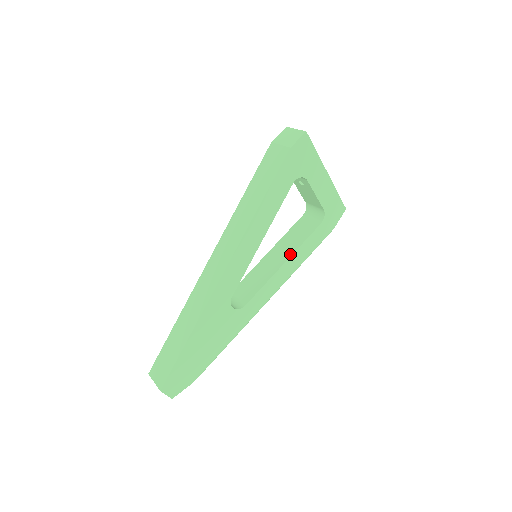
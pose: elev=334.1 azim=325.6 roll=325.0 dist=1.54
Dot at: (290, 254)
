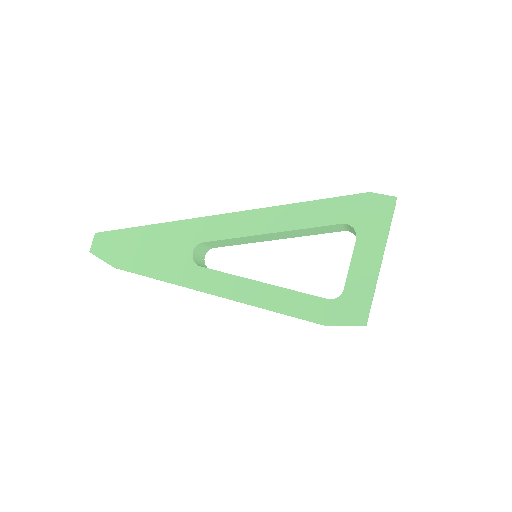
Dot at: occluded
